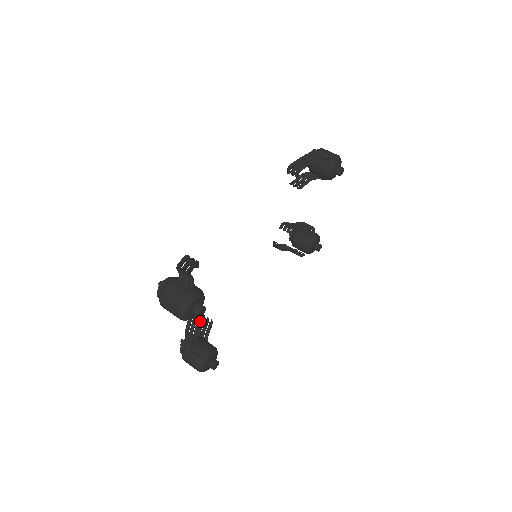
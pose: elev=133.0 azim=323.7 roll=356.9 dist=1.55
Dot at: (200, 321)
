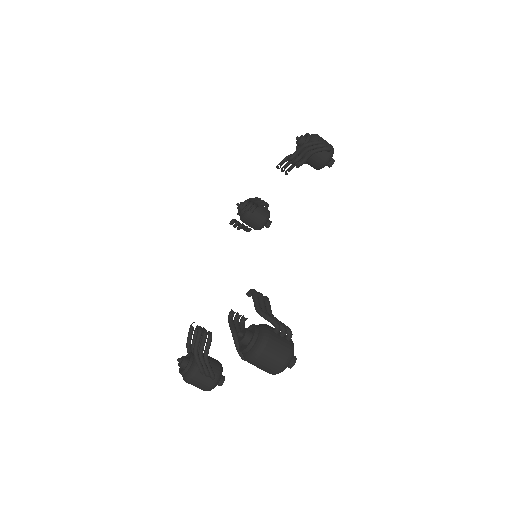
Dot at: (211, 339)
